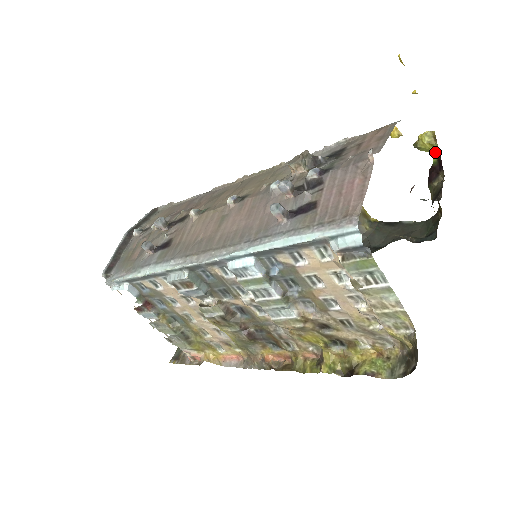
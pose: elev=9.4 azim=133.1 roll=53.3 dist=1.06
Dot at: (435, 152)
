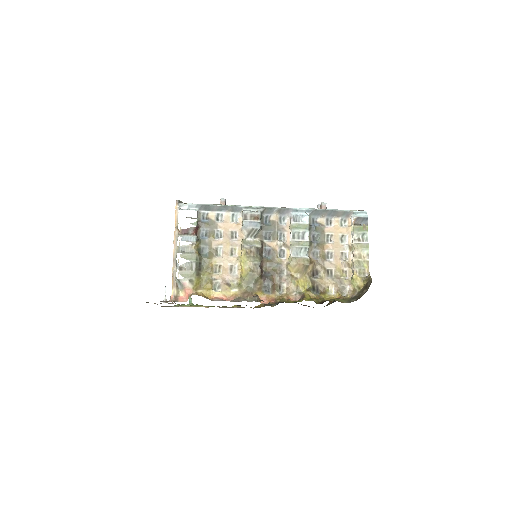
Dot at: occluded
